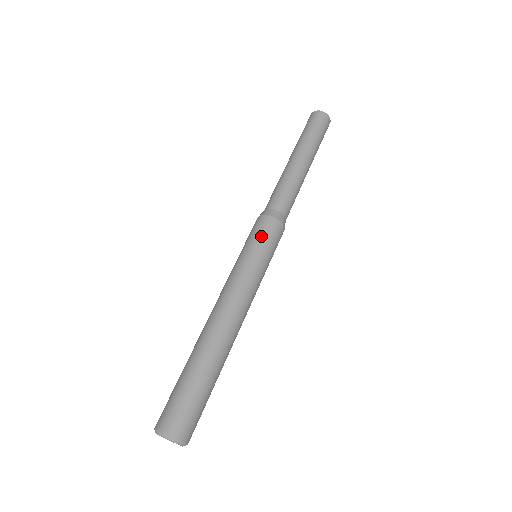
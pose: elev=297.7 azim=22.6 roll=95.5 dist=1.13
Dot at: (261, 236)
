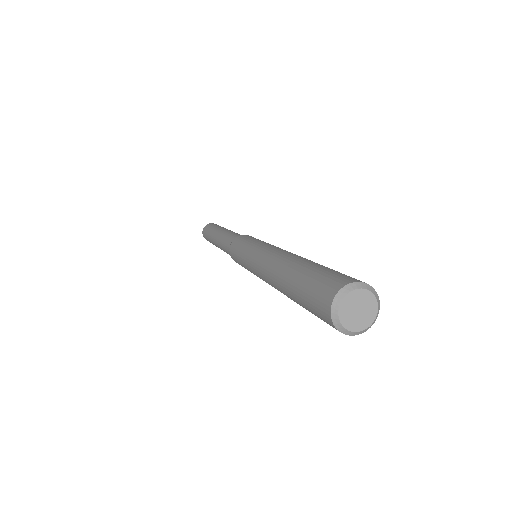
Dot at: (239, 244)
